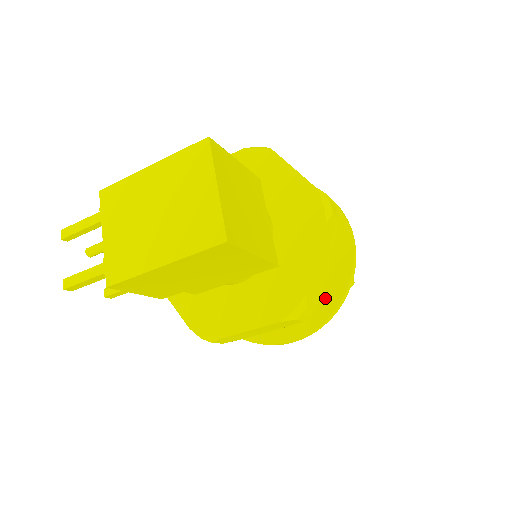
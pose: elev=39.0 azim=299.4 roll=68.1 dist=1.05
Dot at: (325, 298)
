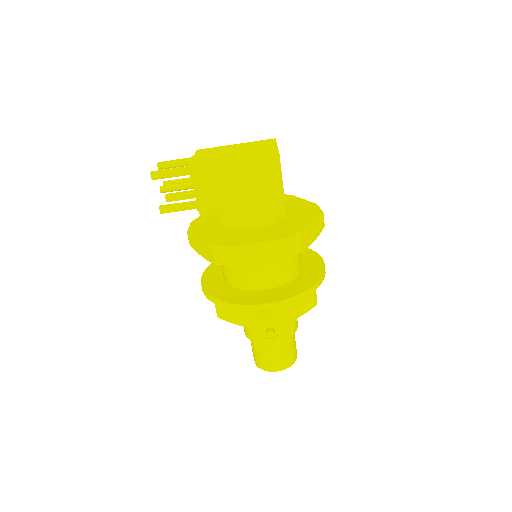
Dot at: (299, 286)
